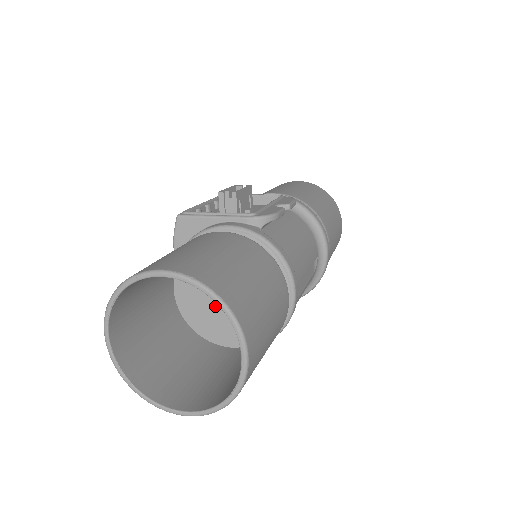
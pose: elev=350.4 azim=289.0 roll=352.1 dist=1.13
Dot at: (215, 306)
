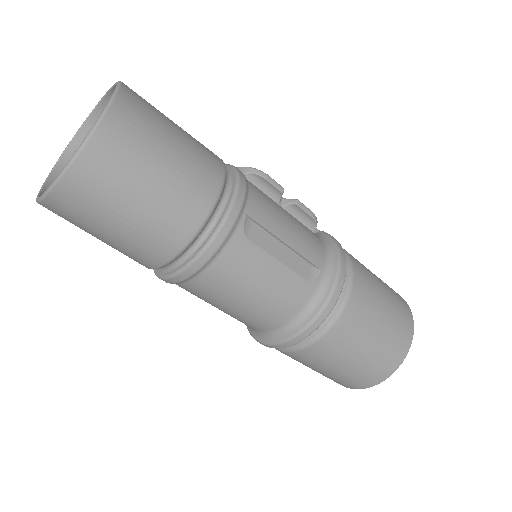
Dot at: occluded
